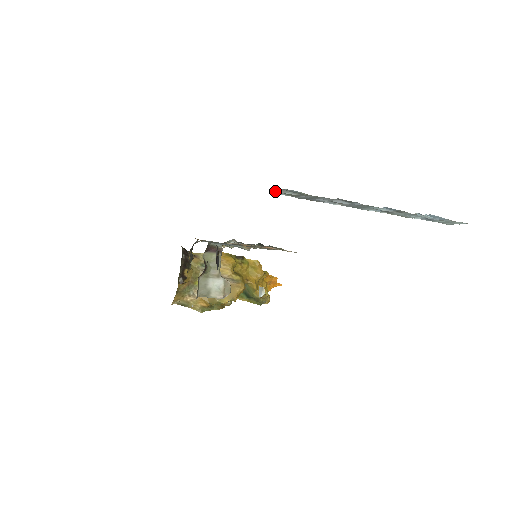
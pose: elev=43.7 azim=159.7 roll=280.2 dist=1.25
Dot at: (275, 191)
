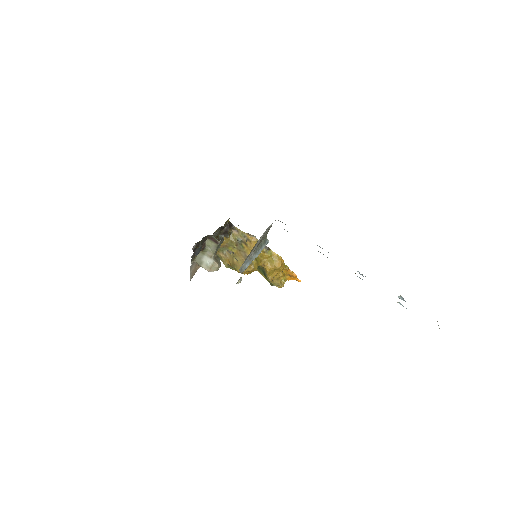
Dot at: occluded
